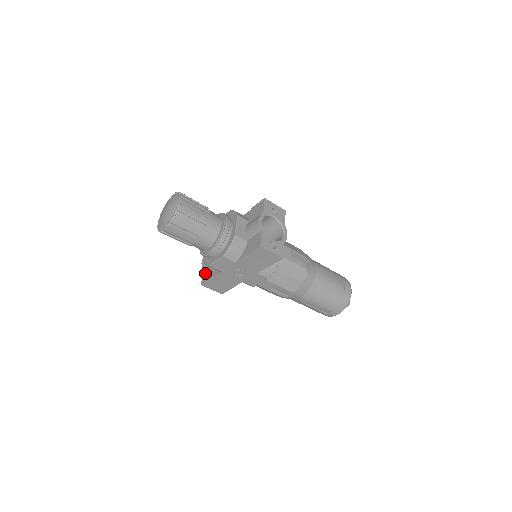
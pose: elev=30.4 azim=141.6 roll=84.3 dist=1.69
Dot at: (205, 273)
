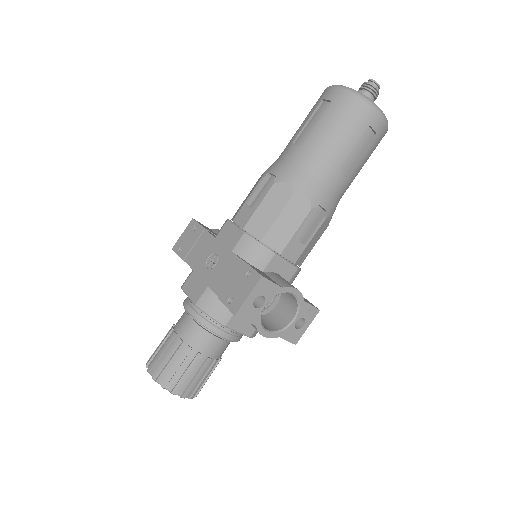
Dot at: occluded
